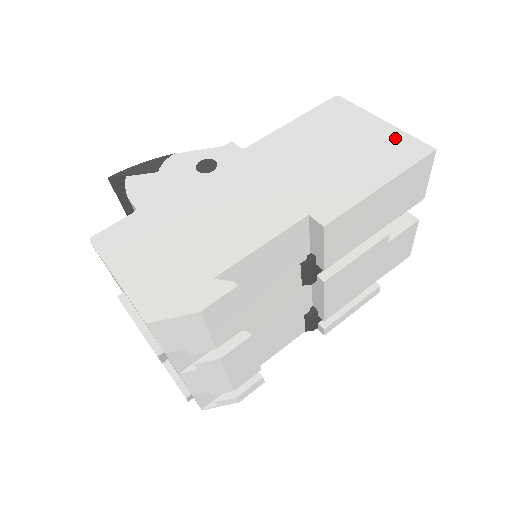
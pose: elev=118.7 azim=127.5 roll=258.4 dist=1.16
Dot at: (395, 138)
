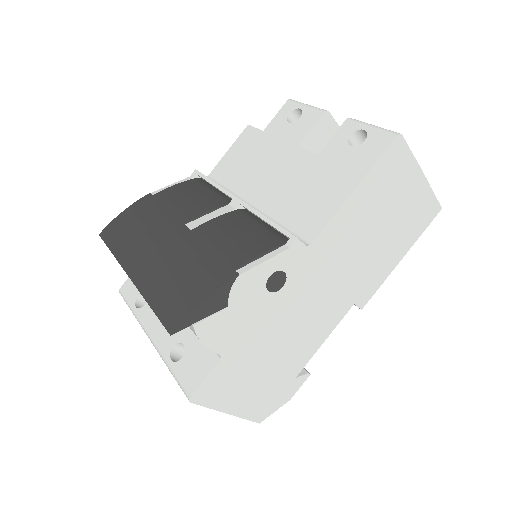
Dot at: (424, 200)
